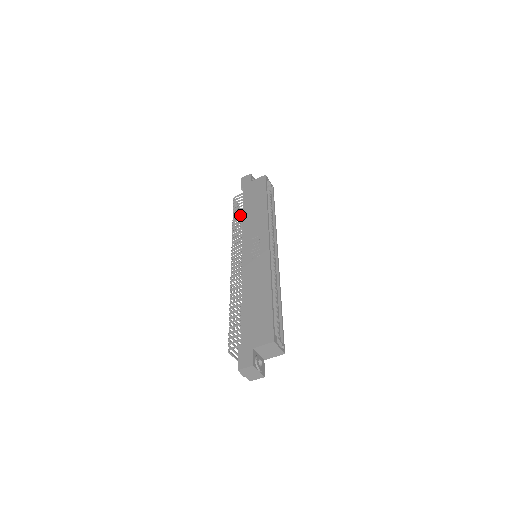
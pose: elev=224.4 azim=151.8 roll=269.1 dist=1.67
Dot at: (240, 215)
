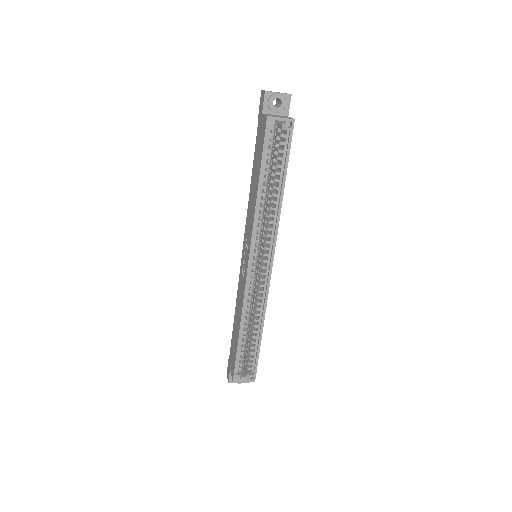
Dot at: occluded
